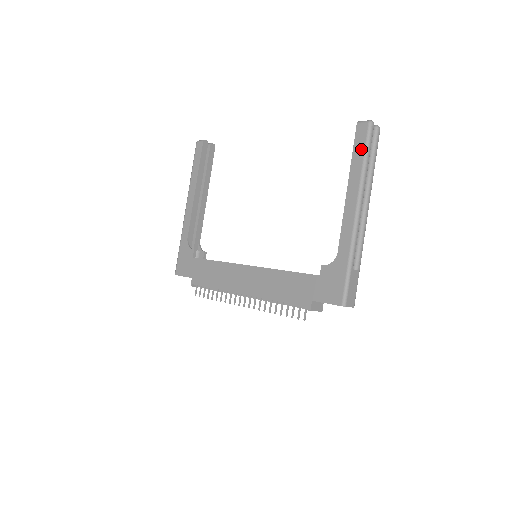
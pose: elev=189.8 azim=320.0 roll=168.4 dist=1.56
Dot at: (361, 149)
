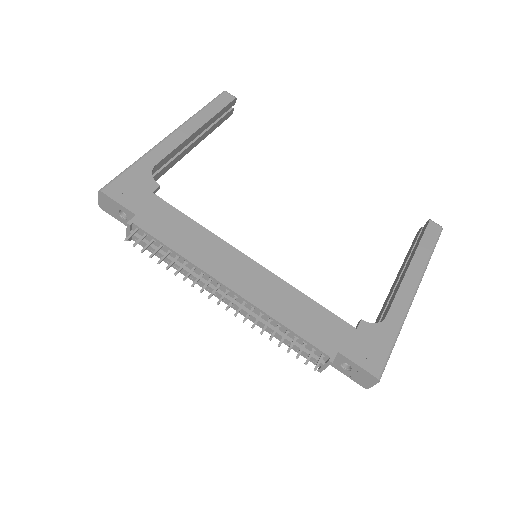
Dot at: (431, 242)
